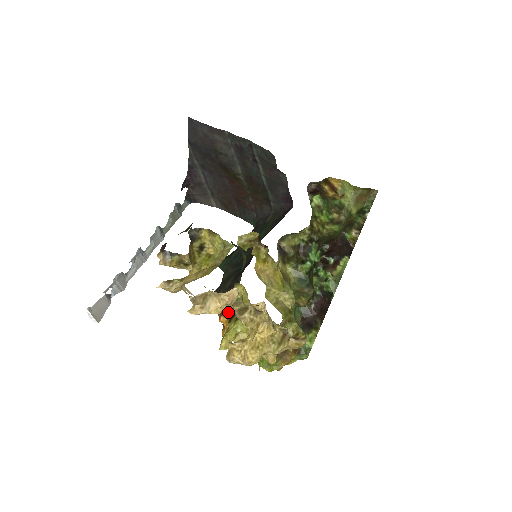
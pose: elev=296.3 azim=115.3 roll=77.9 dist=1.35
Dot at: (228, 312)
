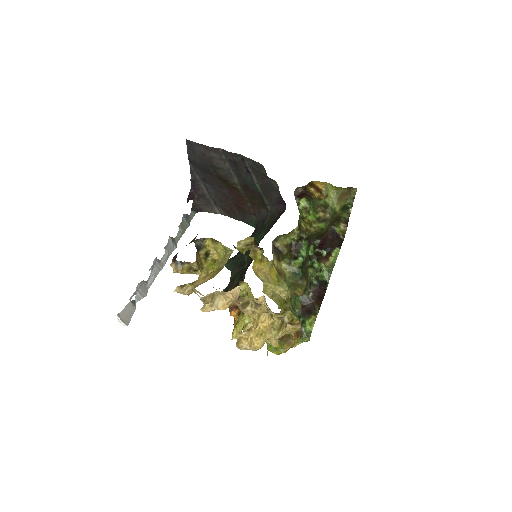
Dot at: (237, 307)
